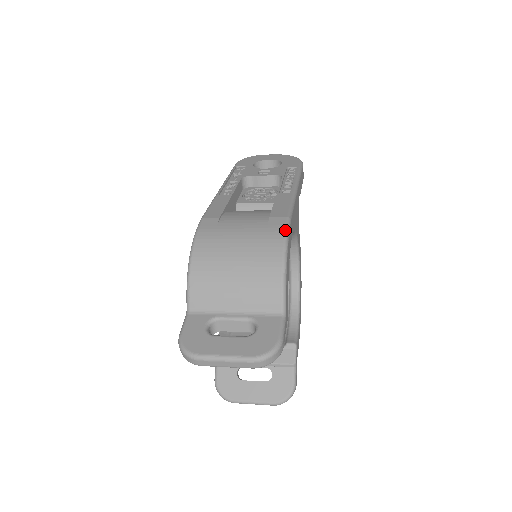
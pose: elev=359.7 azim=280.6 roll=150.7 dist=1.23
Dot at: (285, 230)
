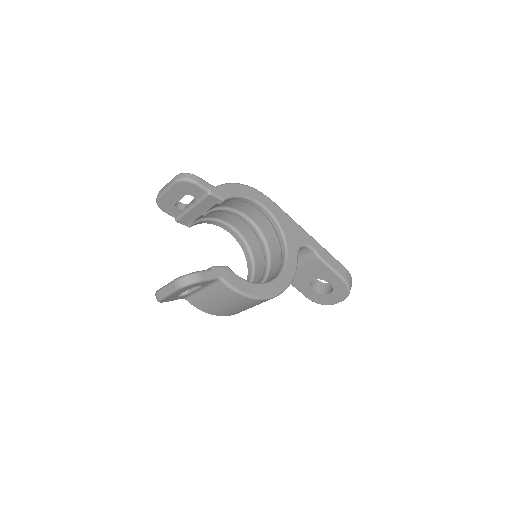
Dot at: (259, 191)
